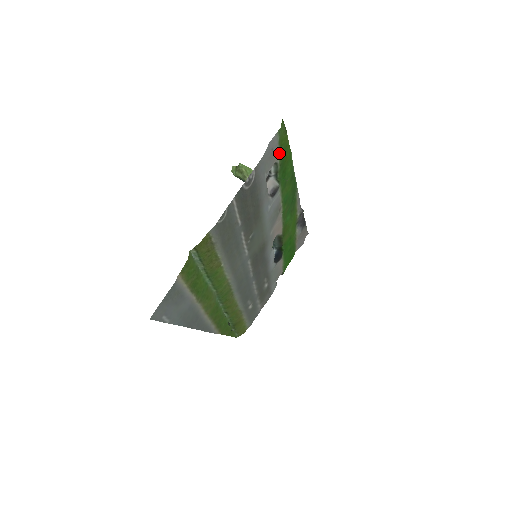
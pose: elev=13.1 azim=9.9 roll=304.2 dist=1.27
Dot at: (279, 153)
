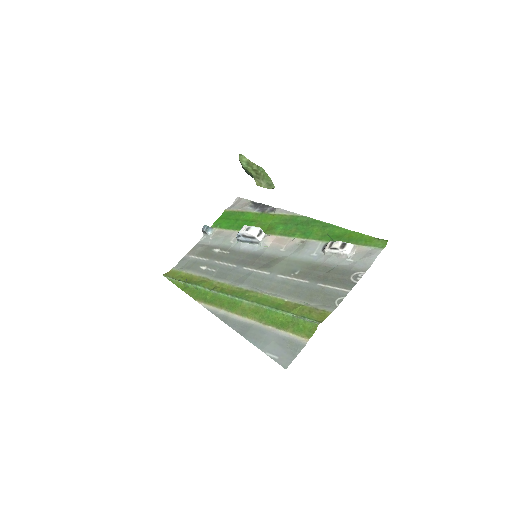
Dot at: (361, 244)
